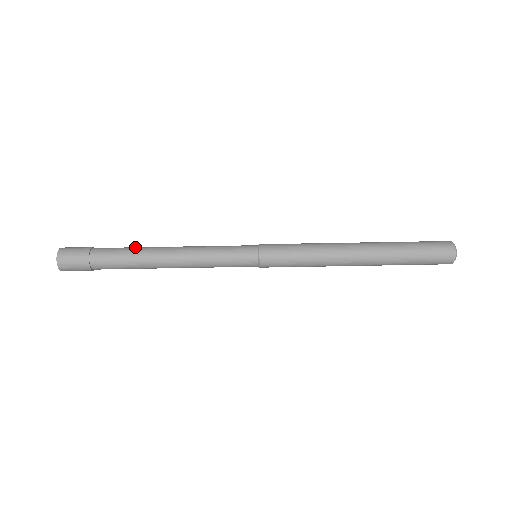
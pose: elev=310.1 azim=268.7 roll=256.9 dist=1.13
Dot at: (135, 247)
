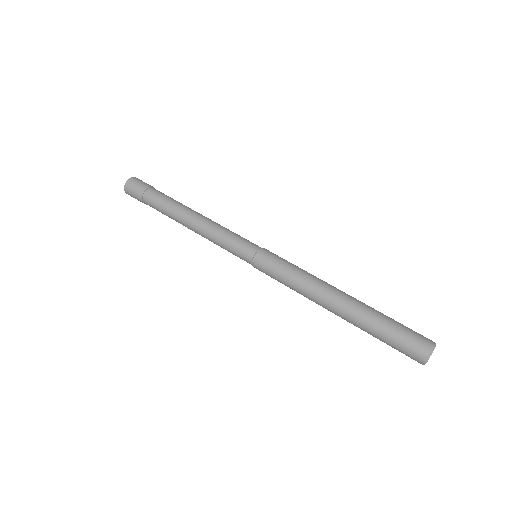
Dot at: (172, 205)
